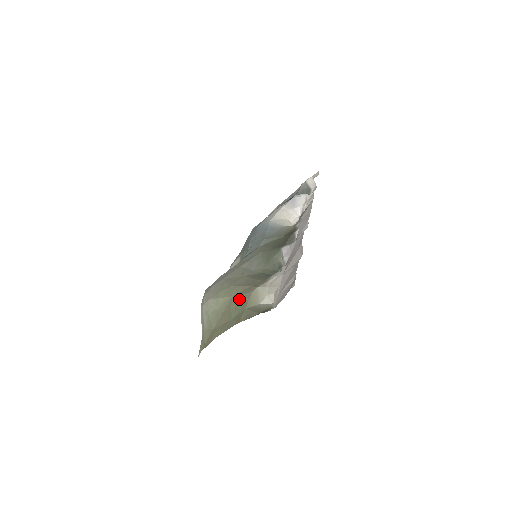
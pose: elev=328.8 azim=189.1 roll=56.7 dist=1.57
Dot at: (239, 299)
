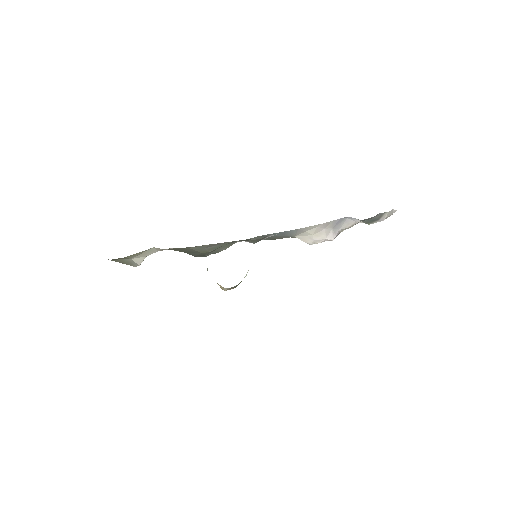
Dot at: occluded
